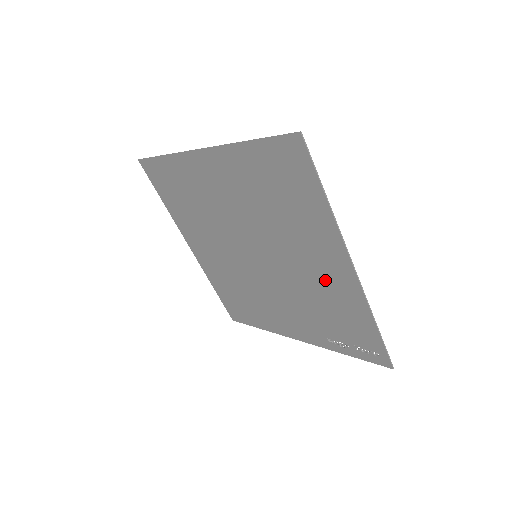
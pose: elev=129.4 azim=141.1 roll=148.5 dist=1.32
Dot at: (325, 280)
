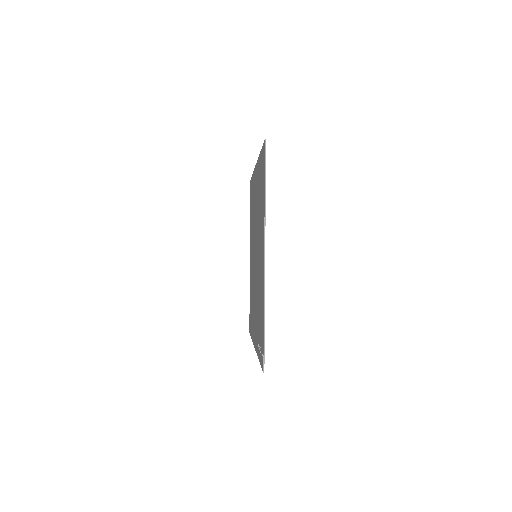
Dot at: occluded
